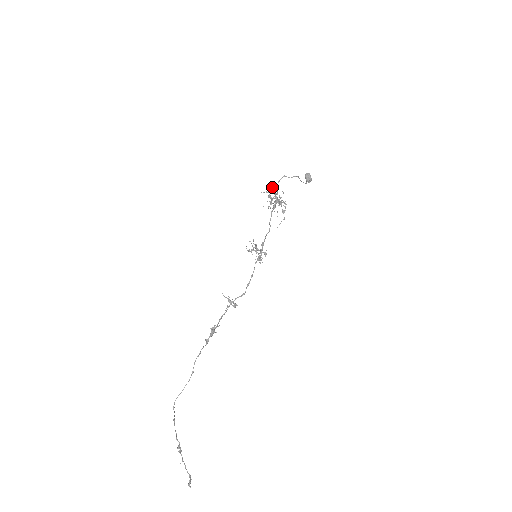
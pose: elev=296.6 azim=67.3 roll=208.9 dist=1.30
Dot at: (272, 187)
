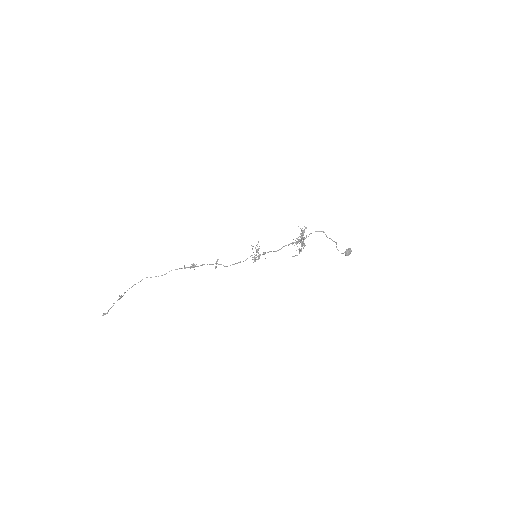
Dot at: occluded
